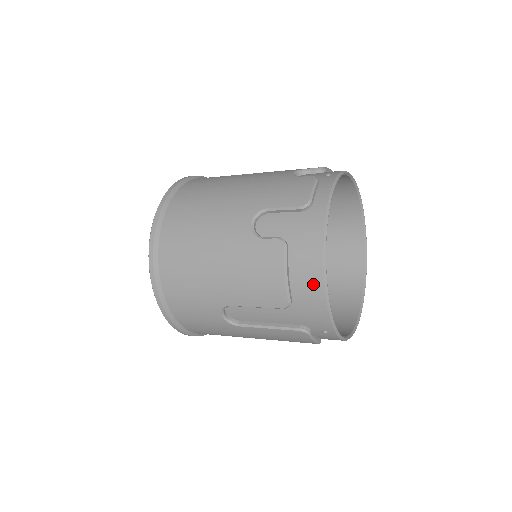
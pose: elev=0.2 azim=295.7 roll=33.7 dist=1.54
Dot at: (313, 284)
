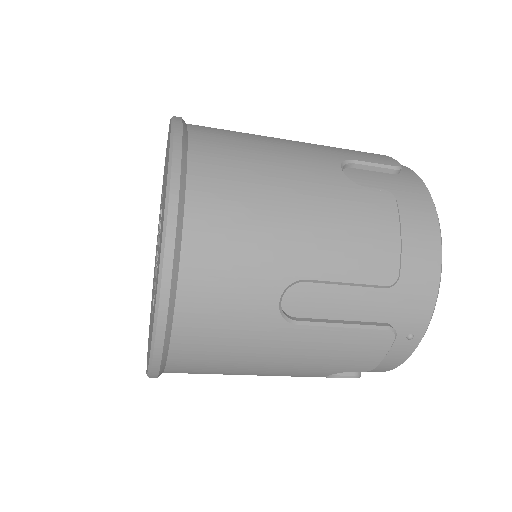
Dot at: (428, 254)
